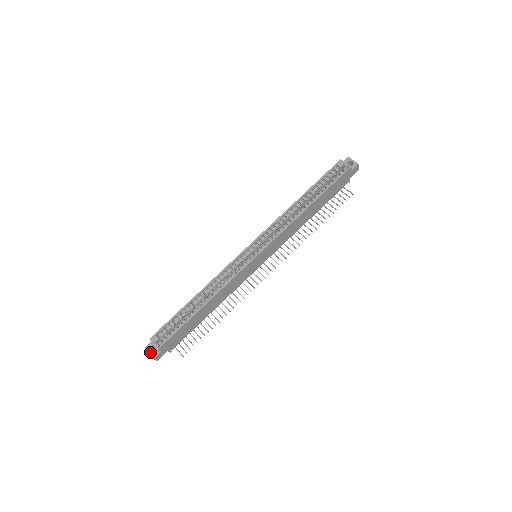
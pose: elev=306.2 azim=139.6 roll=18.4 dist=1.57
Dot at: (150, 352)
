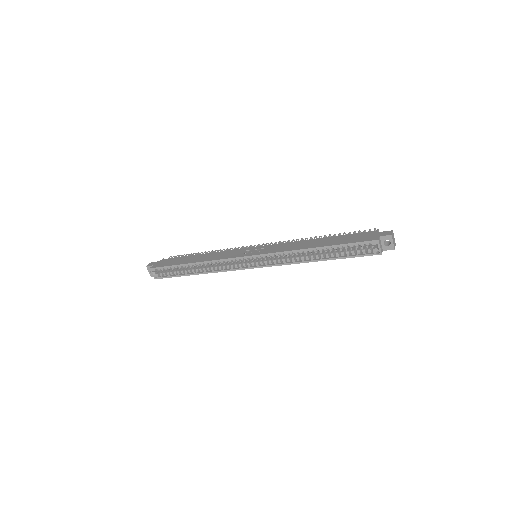
Dot at: (150, 272)
